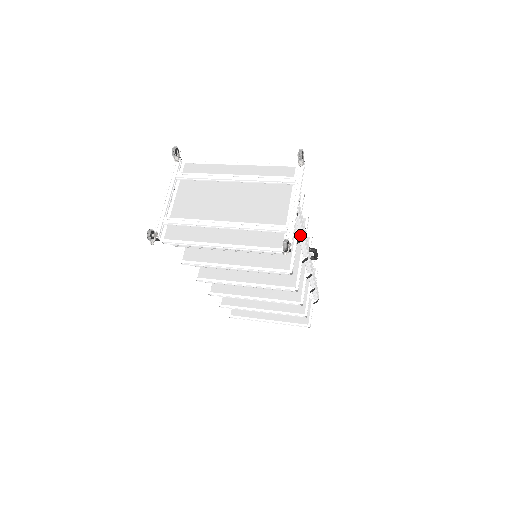
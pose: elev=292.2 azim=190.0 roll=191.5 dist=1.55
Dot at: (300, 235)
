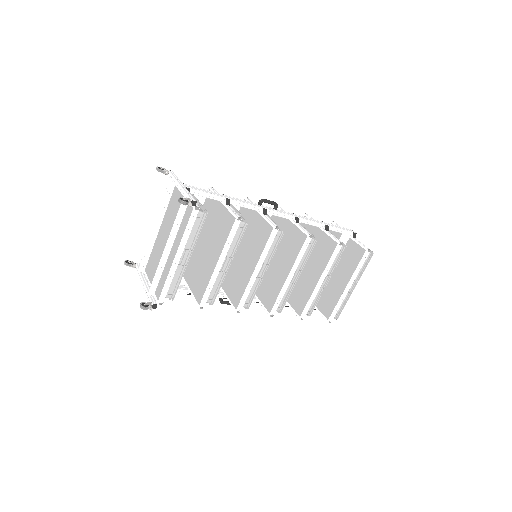
Dot at: (225, 201)
